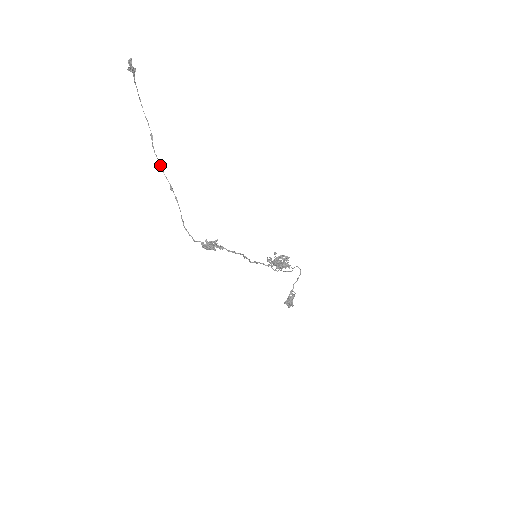
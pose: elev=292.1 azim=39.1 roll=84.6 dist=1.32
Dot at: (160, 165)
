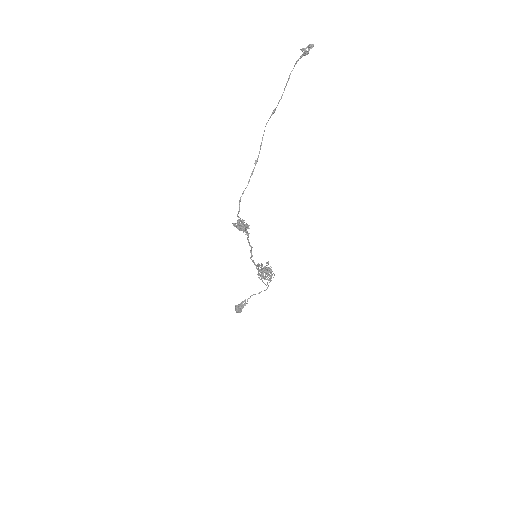
Dot at: occluded
